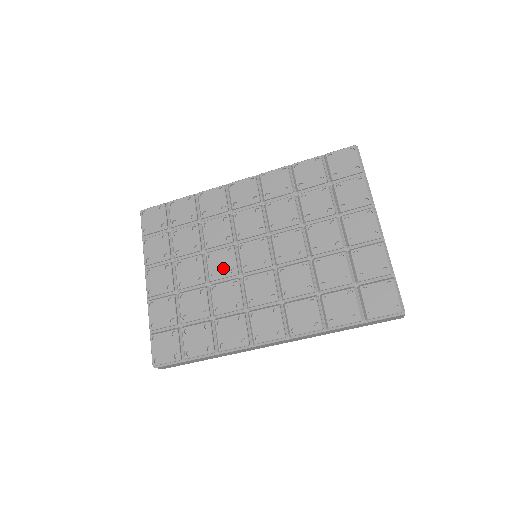
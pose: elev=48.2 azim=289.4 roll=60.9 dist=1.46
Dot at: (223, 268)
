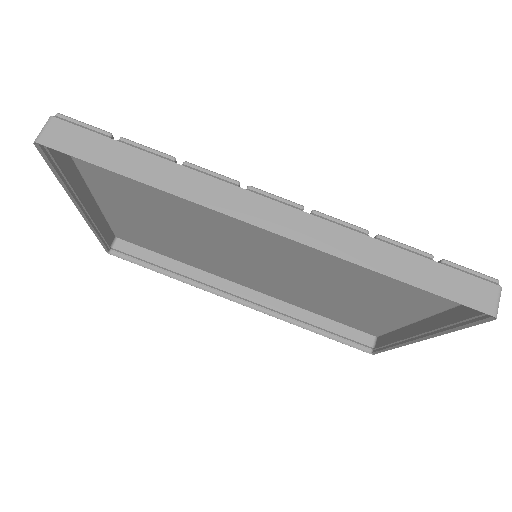
Dot at: occluded
